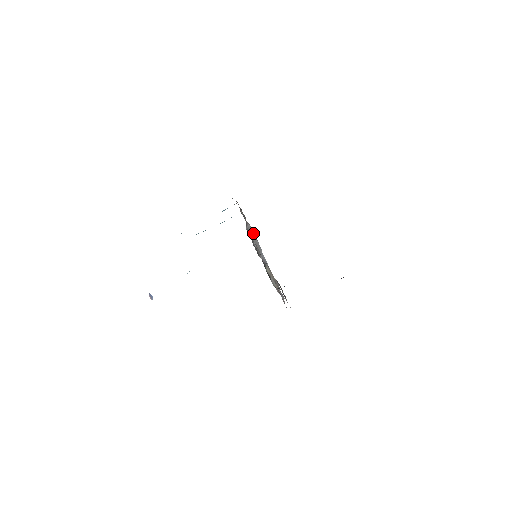
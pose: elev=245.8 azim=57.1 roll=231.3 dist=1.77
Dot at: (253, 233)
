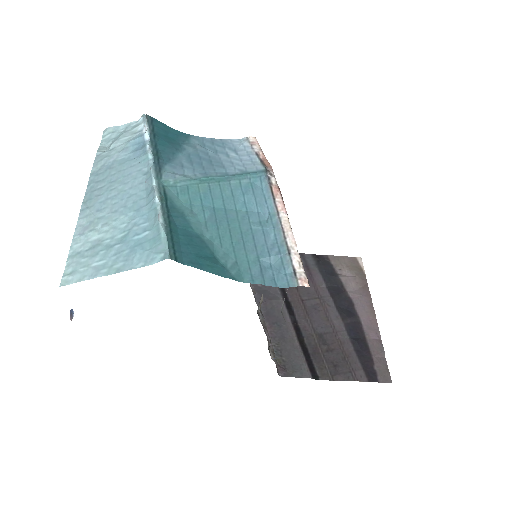
Dot at: occluded
